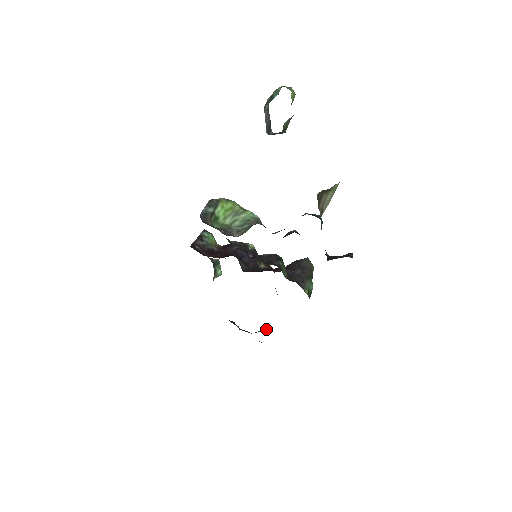
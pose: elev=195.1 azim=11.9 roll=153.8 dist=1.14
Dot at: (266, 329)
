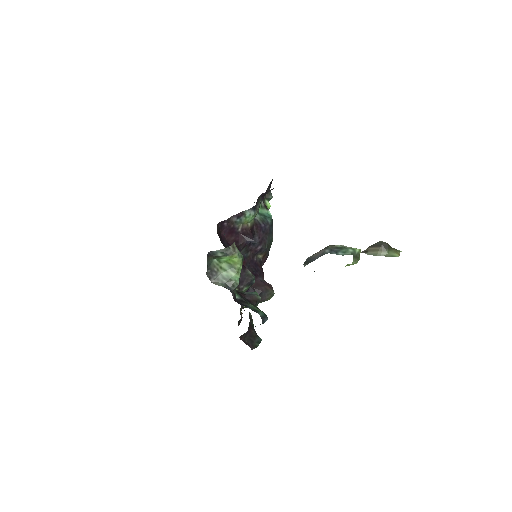
Dot at: occluded
